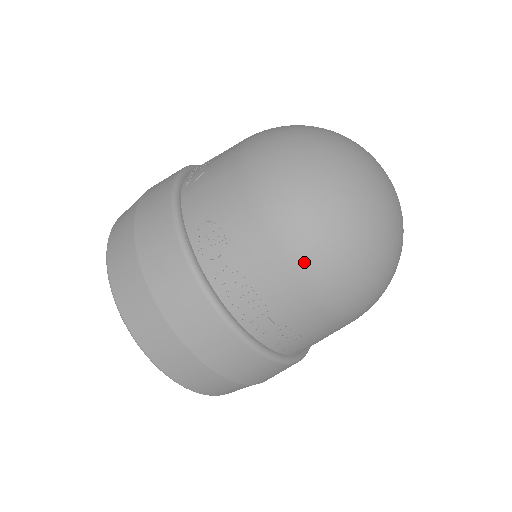
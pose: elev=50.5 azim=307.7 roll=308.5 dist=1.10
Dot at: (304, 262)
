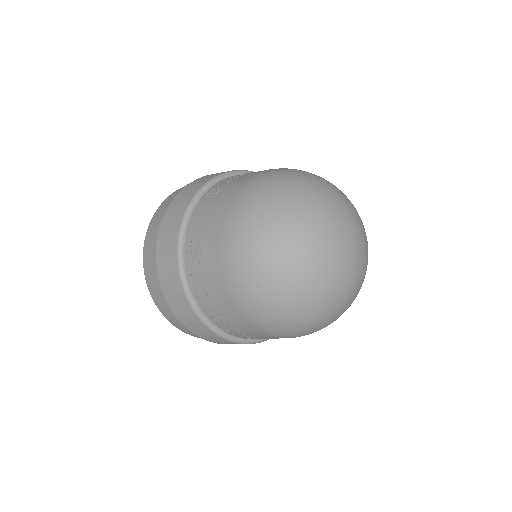
Dot at: (240, 294)
